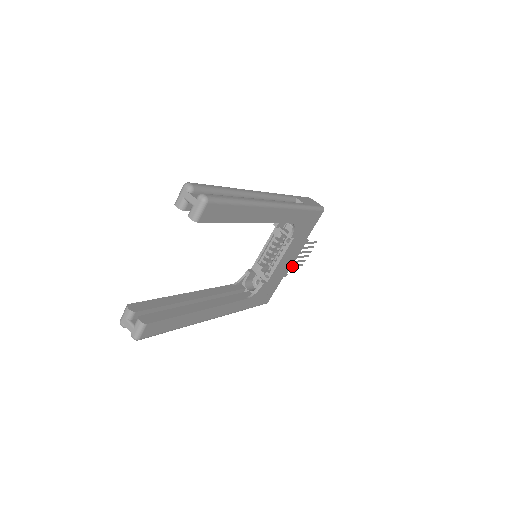
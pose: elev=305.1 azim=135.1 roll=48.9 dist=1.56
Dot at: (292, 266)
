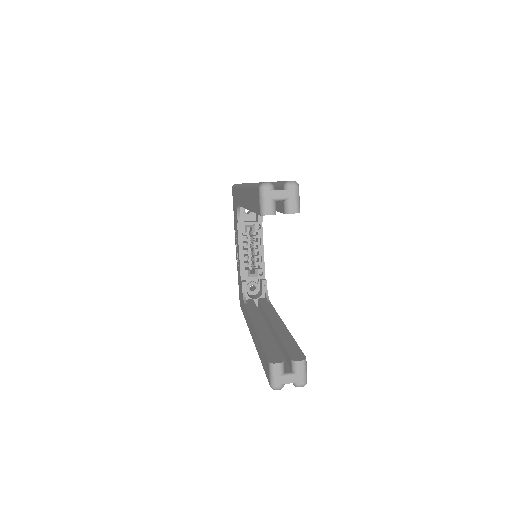
Dot at: occluded
